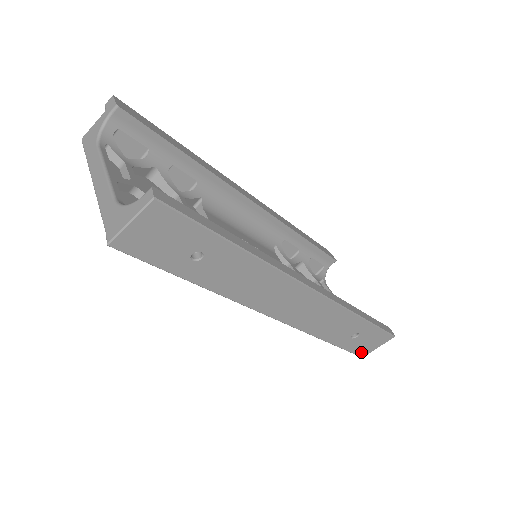
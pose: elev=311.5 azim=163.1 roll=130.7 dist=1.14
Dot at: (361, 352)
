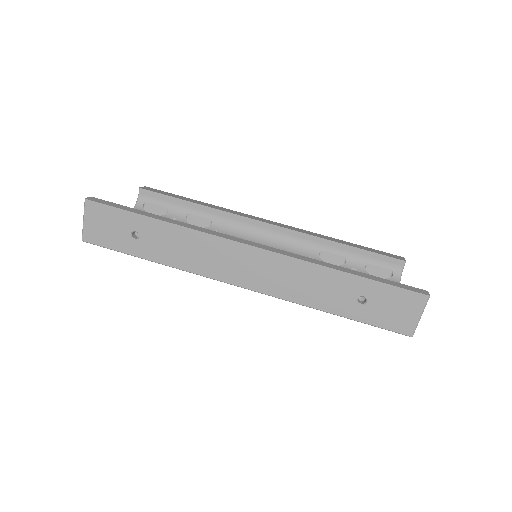
Dot at: (400, 327)
